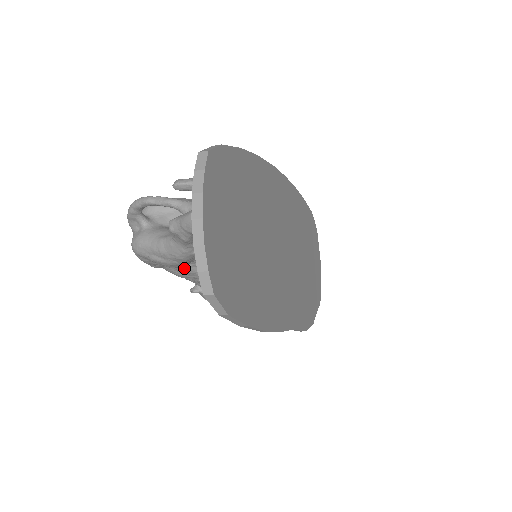
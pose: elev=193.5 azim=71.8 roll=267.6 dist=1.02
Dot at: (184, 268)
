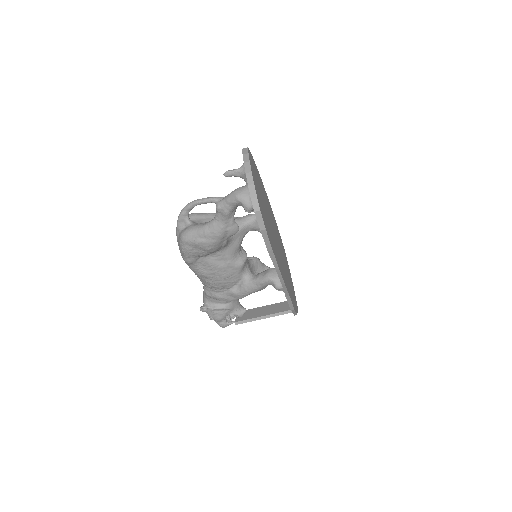
Dot at: (210, 262)
